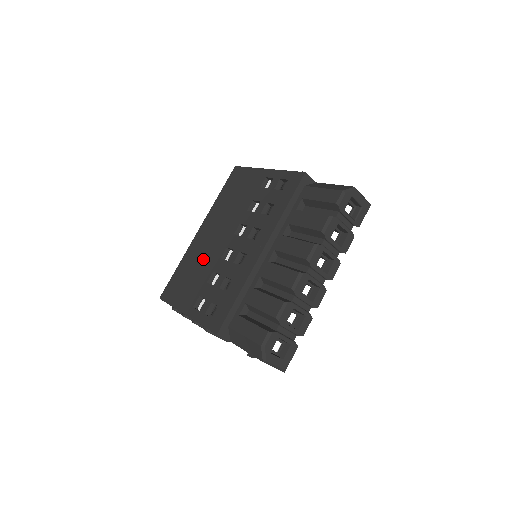
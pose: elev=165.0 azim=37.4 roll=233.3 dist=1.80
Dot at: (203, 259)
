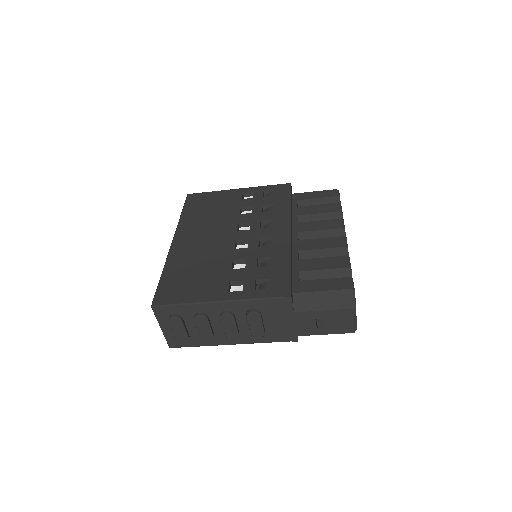
Dot at: (206, 256)
